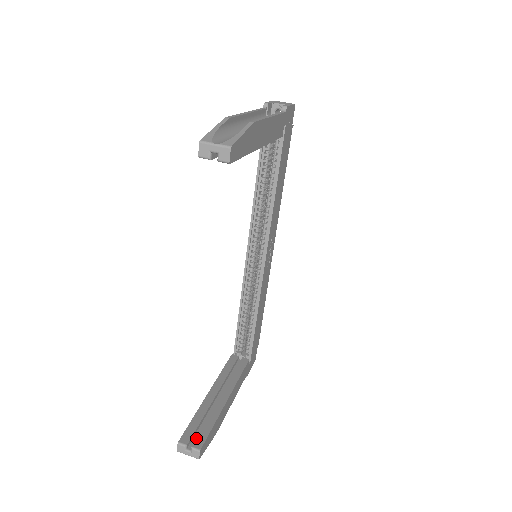
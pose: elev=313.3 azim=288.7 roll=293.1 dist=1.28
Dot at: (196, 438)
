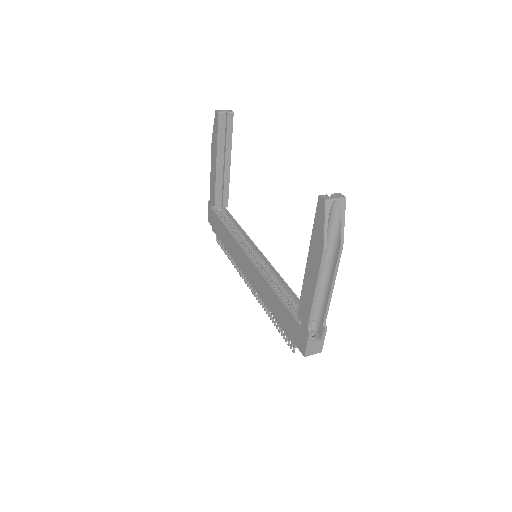
Dot at: occluded
